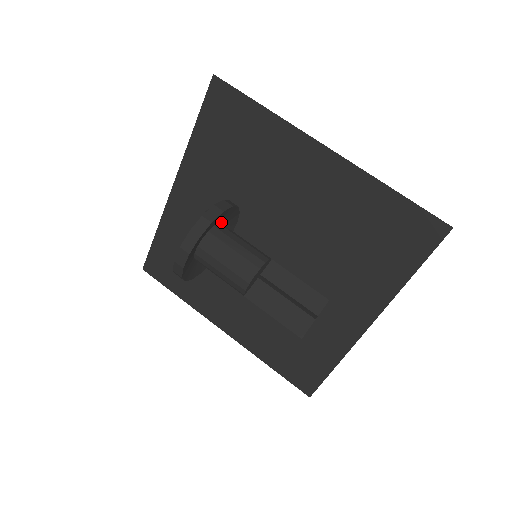
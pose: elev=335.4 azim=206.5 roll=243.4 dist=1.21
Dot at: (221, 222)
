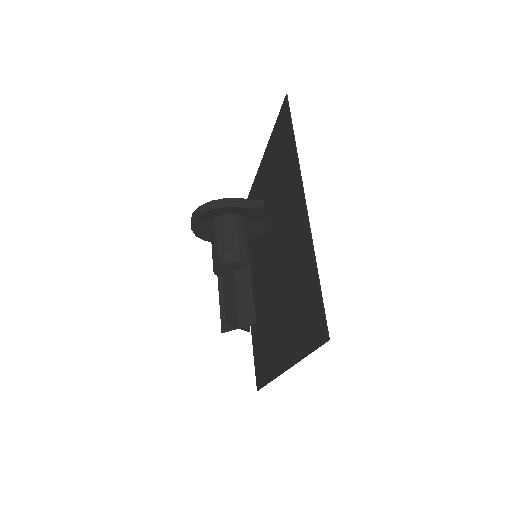
Dot at: (242, 214)
